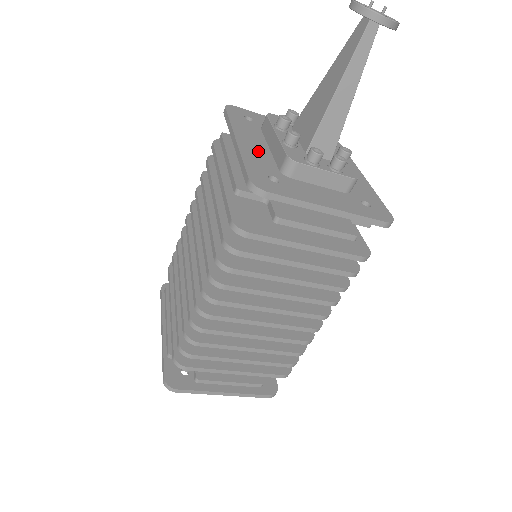
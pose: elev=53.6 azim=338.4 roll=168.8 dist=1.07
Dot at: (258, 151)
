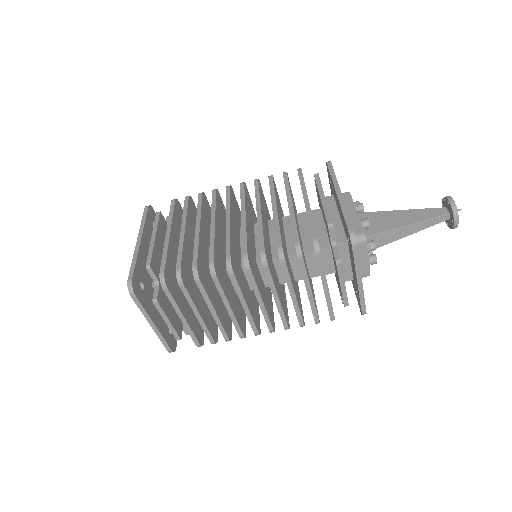
Dot at: occluded
